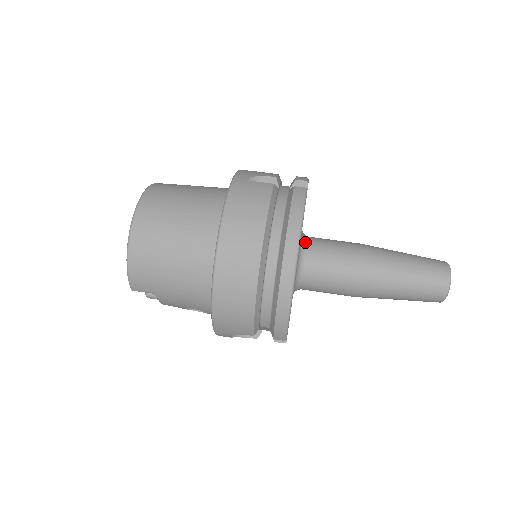
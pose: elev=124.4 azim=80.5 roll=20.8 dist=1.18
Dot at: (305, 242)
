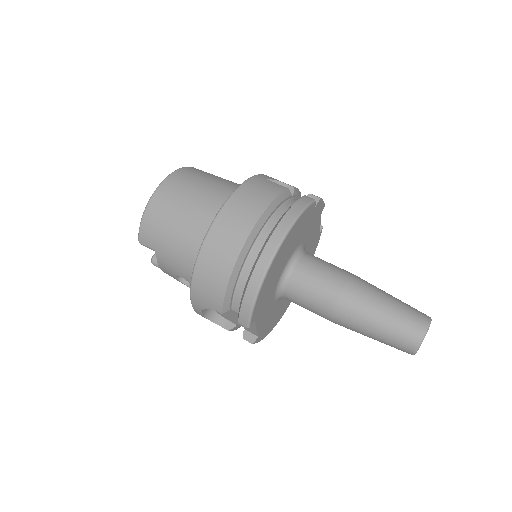
Dot at: (301, 253)
